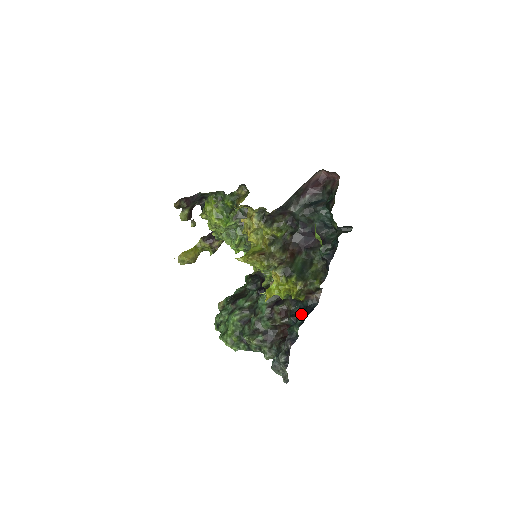
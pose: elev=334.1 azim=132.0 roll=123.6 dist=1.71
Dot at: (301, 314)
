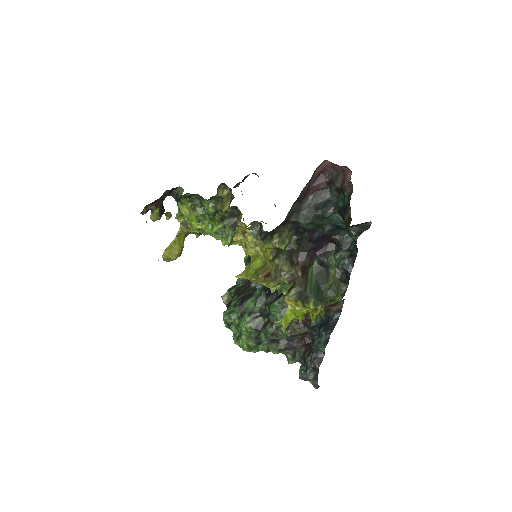
Dot at: (324, 331)
